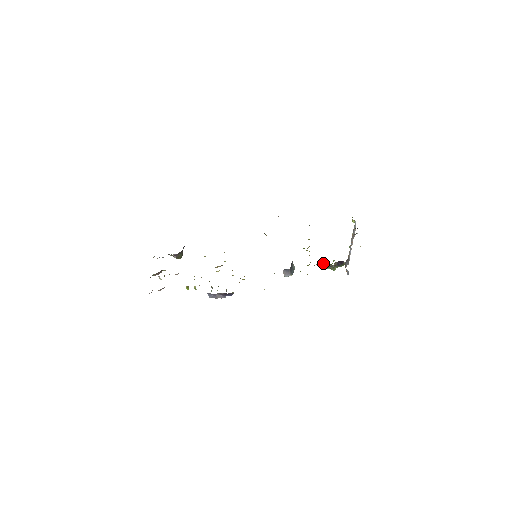
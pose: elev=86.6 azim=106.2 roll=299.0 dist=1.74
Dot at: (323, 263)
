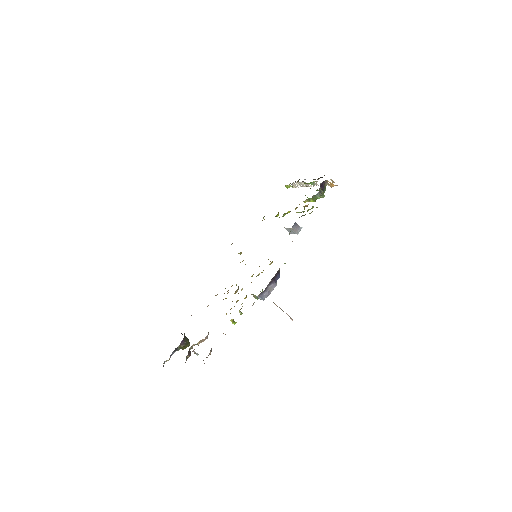
Dot at: (312, 197)
